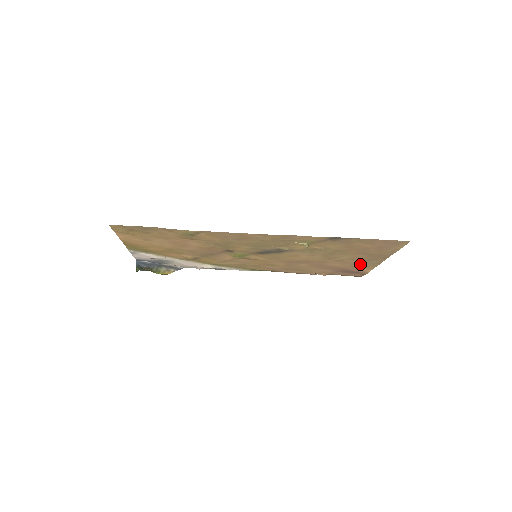
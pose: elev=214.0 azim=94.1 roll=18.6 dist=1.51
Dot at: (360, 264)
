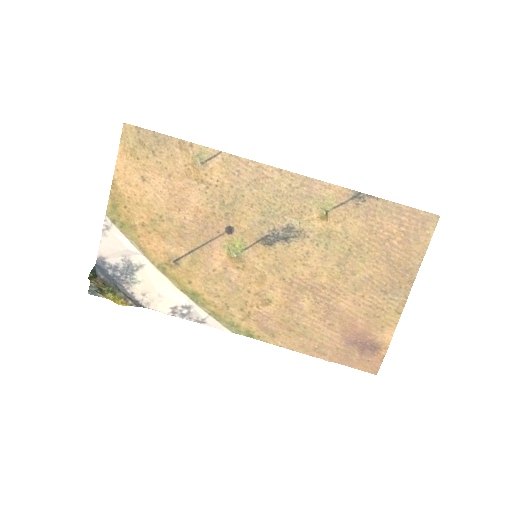
Dot at: (379, 307)
